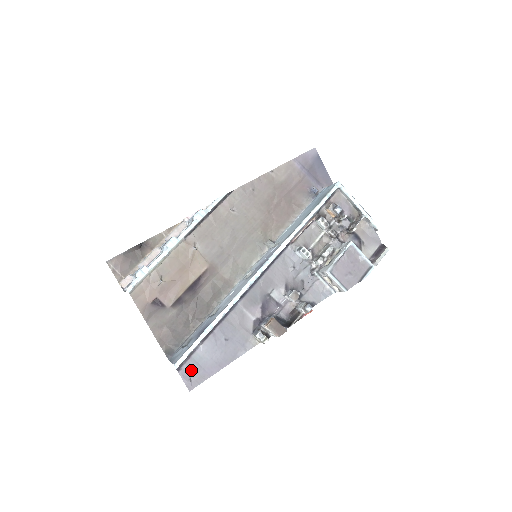
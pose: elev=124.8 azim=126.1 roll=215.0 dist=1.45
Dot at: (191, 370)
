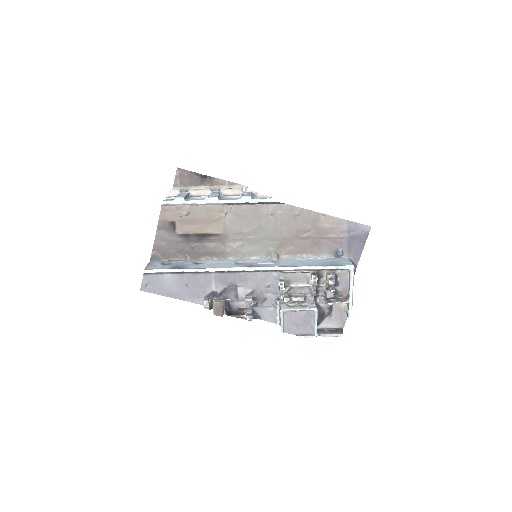
Dot at: (151, 281)
